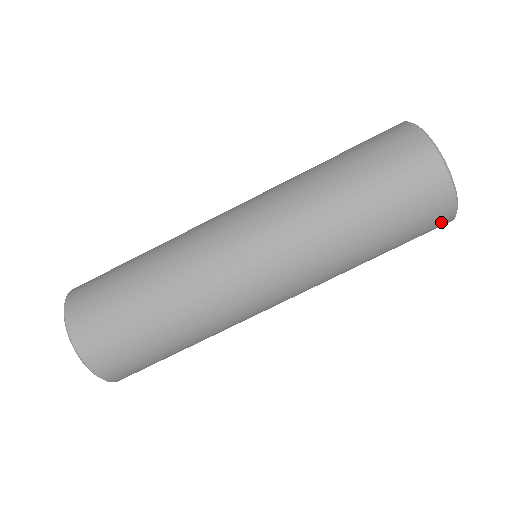
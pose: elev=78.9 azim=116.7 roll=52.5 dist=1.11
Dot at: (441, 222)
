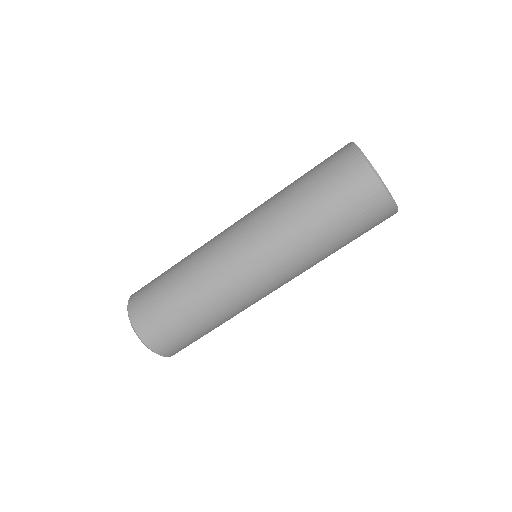
Dot at: (372, 193)
